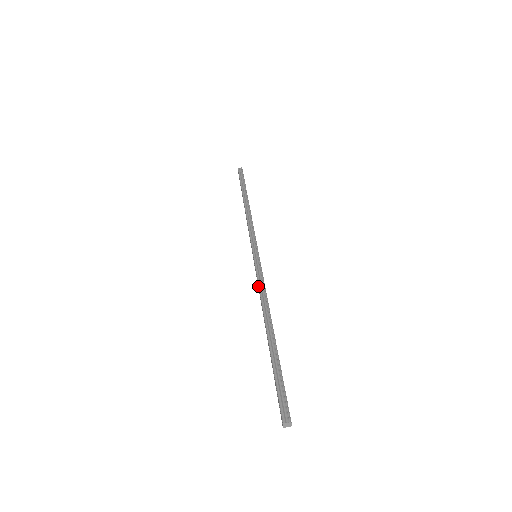
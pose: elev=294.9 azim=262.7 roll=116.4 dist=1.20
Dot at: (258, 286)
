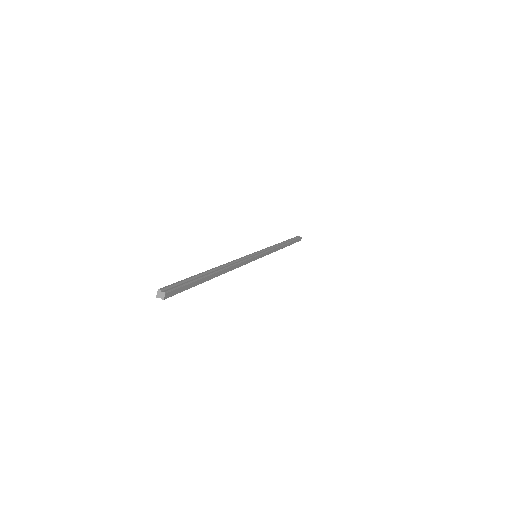
Dot at: (237, 260)
